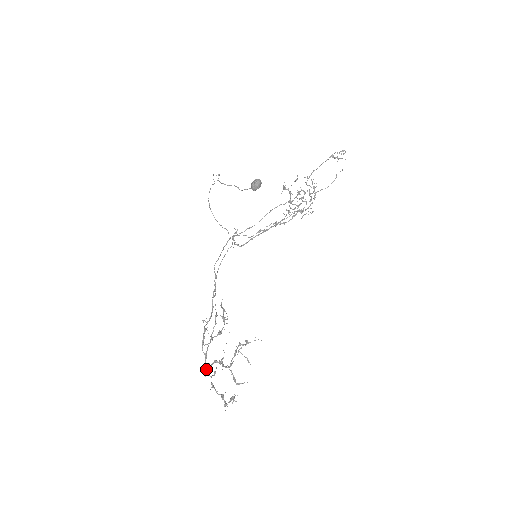
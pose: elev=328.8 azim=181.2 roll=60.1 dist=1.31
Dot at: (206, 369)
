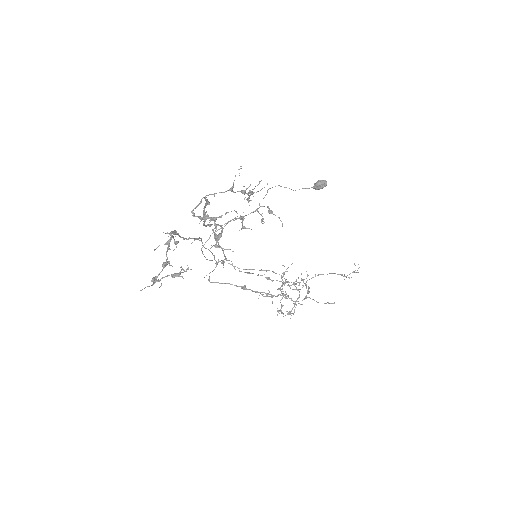
Dot at: (171, 232)
